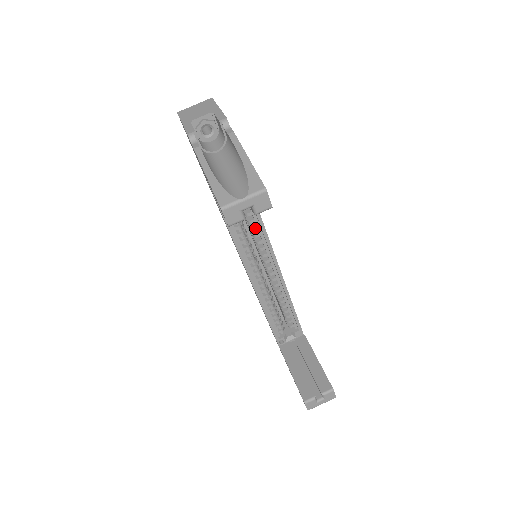
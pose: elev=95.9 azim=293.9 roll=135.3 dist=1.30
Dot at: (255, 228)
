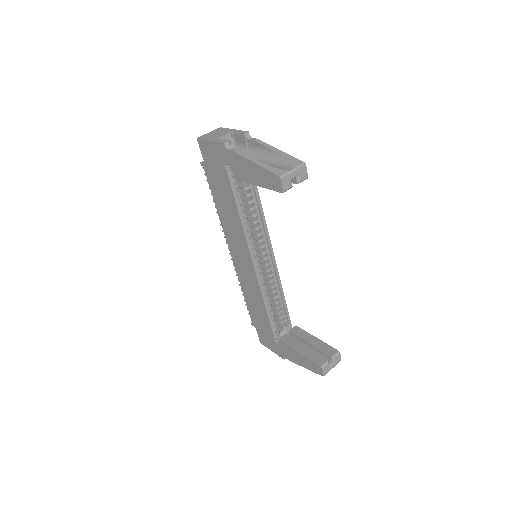
Dot at: (259, 227)
